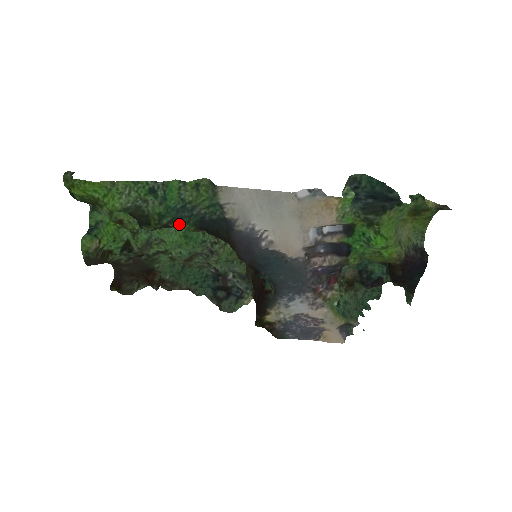
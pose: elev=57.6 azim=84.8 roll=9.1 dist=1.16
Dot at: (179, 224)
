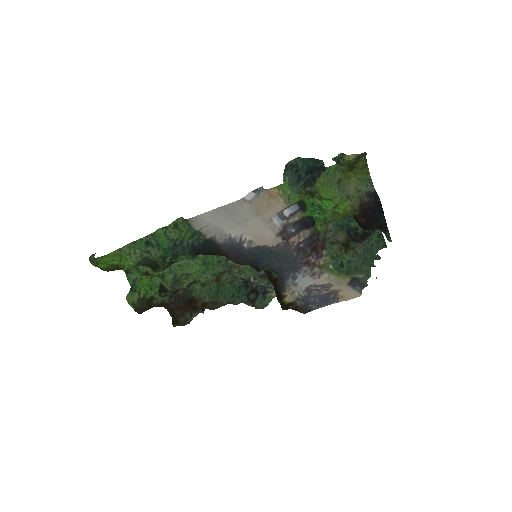
Dot at: (179, 258)
